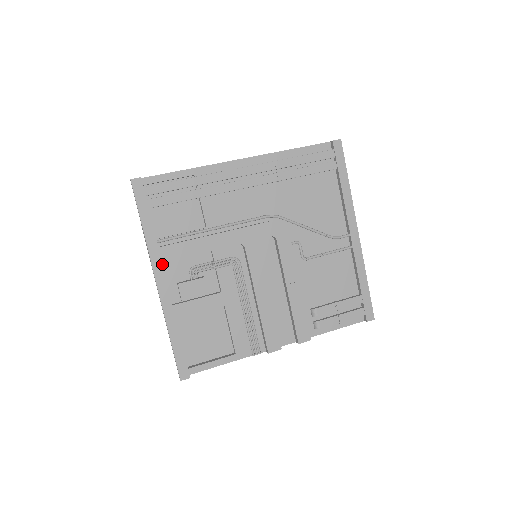
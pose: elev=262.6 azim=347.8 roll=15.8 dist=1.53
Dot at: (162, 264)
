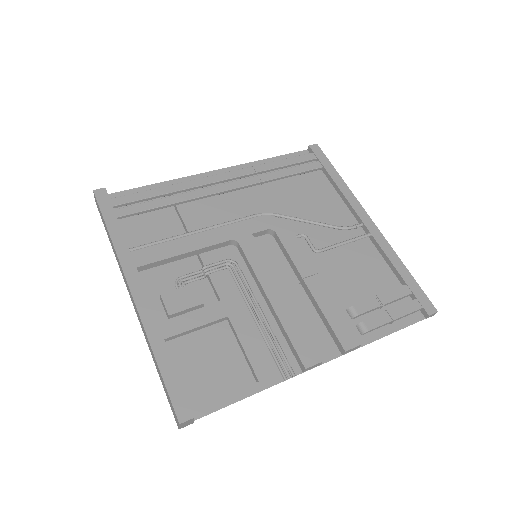
Dot at: (136, 269)
